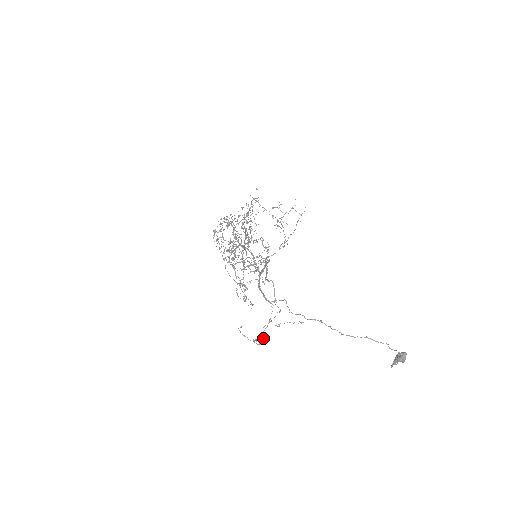
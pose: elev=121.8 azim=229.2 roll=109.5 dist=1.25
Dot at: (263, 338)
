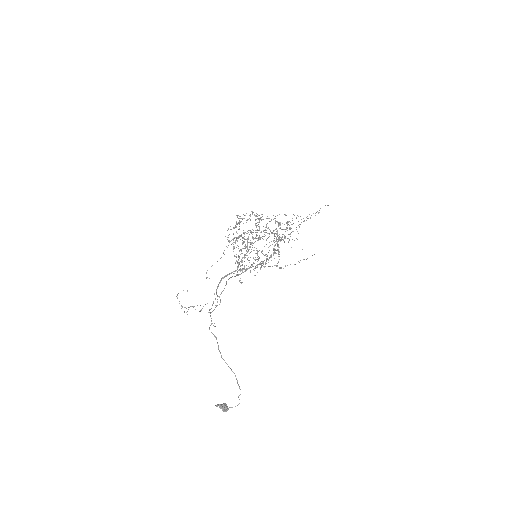
Dot at: occluded
